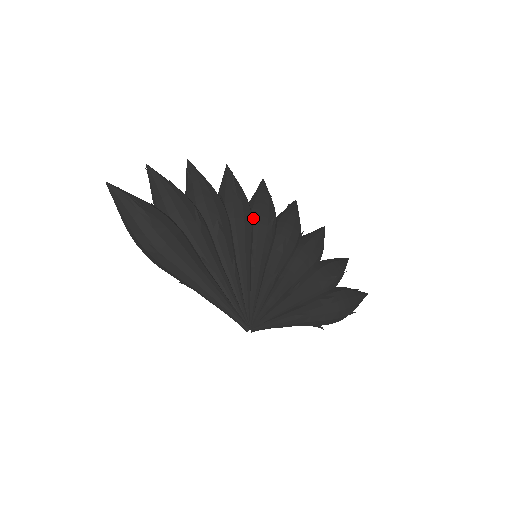
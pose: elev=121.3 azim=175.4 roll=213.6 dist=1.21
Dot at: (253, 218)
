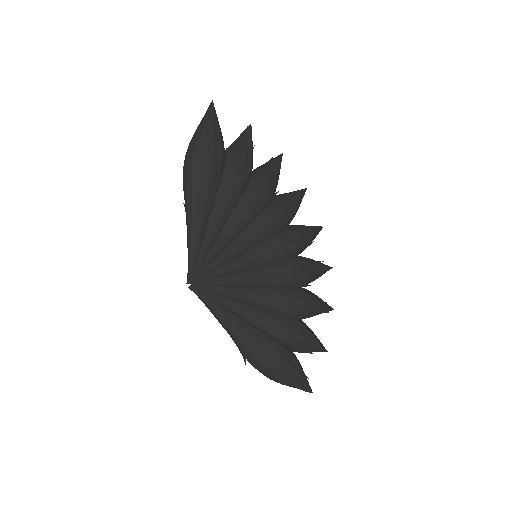
Dot at: (283, 230)
